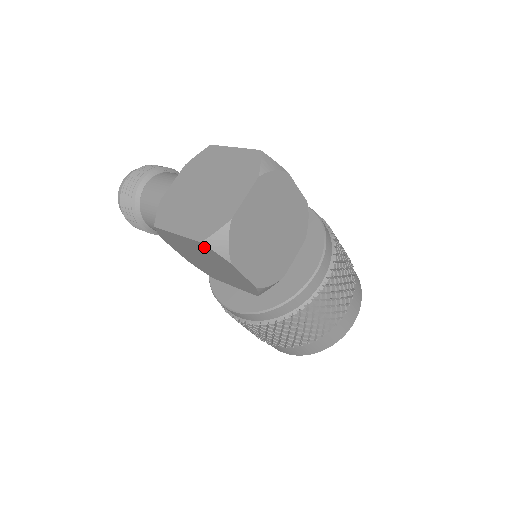
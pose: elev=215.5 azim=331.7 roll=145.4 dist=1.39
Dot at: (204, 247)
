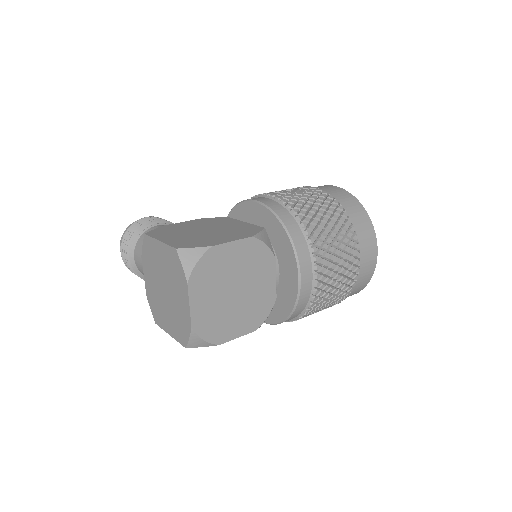
Dot at: occluded
